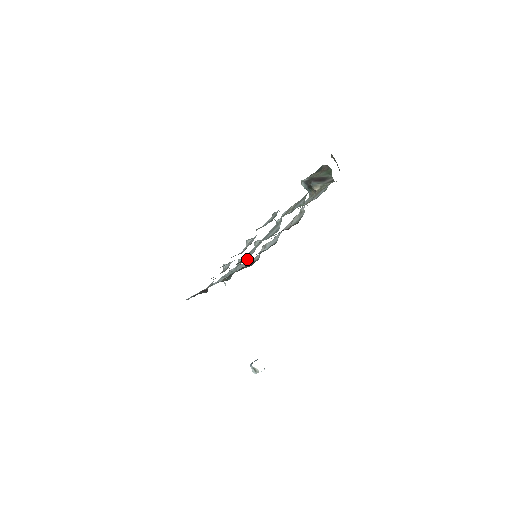
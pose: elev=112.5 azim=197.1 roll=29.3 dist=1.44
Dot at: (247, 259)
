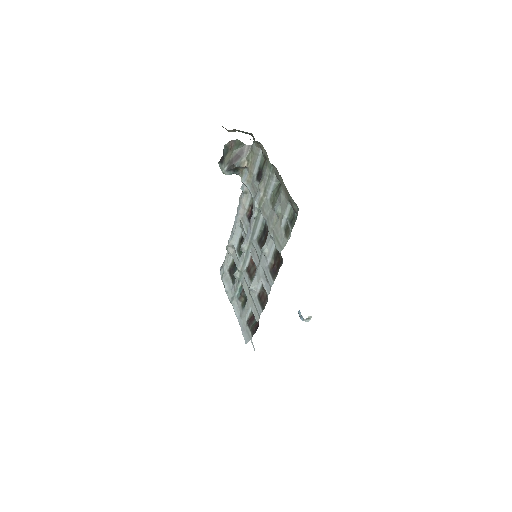
Dot at: (252, 266)
